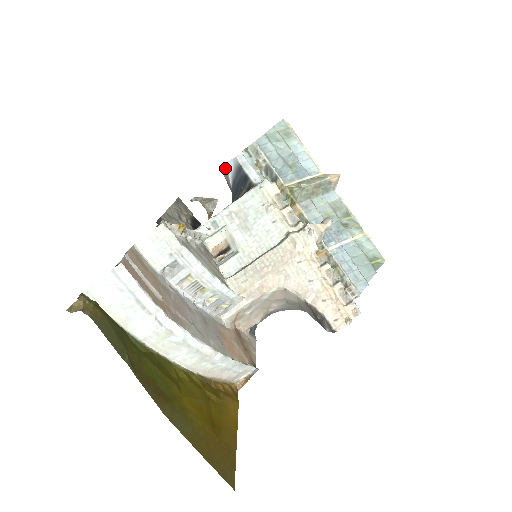
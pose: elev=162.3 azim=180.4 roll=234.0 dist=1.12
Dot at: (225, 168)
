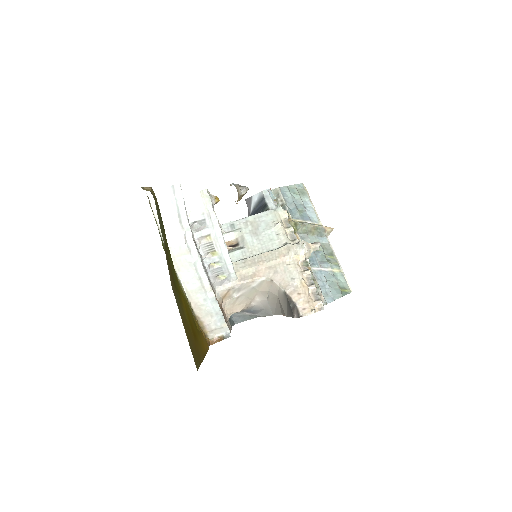
Dot at: (250, 199)
